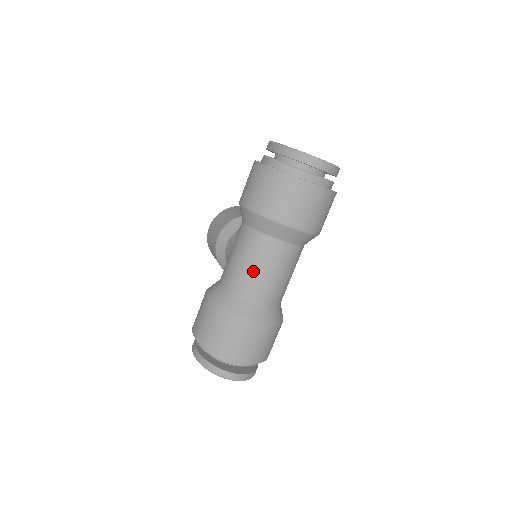
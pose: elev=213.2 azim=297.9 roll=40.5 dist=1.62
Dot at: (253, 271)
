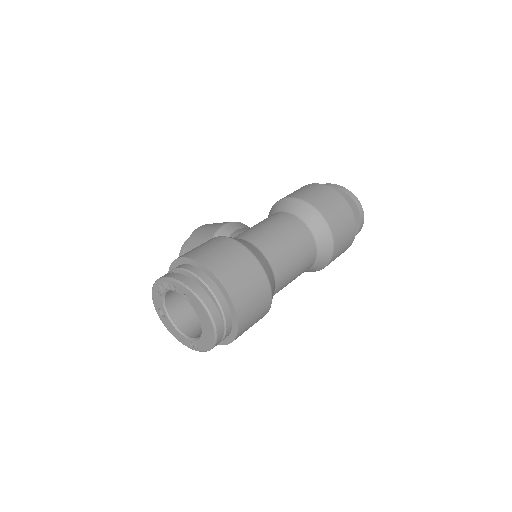
Dot at: (282, 240)
